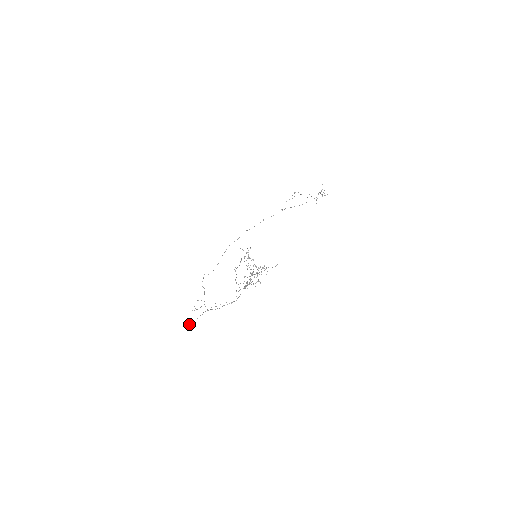
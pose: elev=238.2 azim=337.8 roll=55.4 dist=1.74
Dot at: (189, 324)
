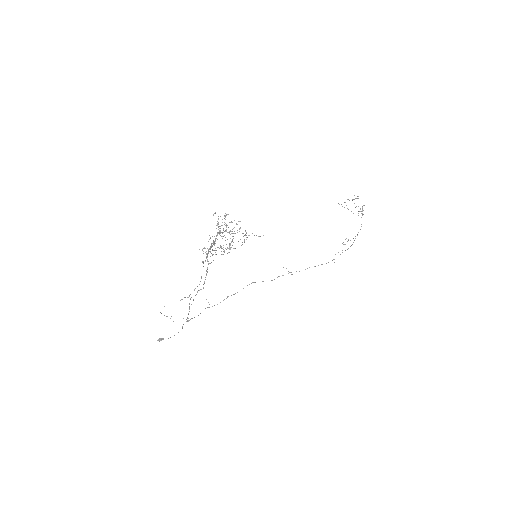
Dot at: (160, 338)
